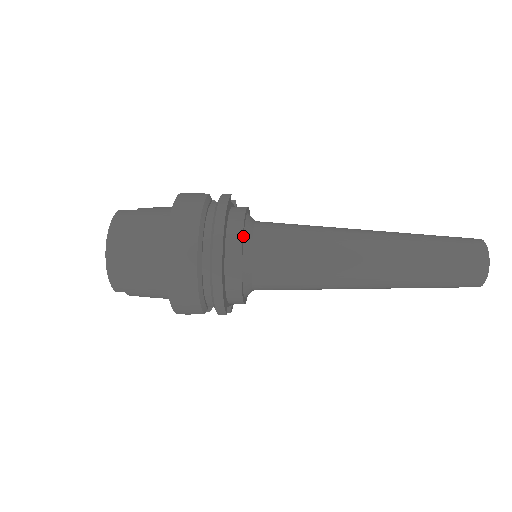
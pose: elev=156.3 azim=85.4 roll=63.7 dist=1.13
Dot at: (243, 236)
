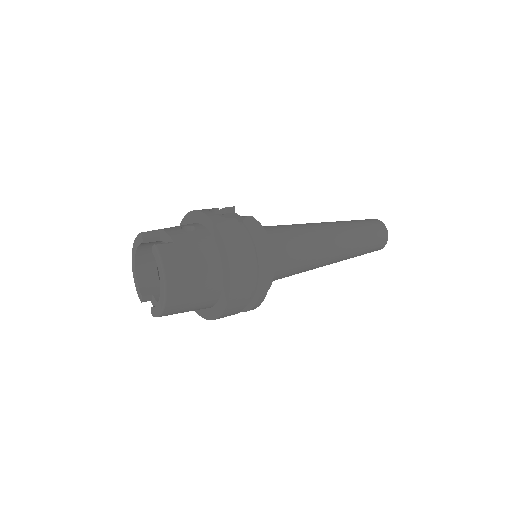
Dot at: (271, 257)
